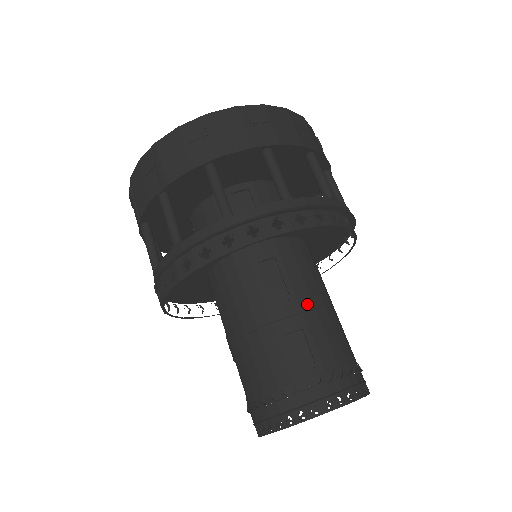
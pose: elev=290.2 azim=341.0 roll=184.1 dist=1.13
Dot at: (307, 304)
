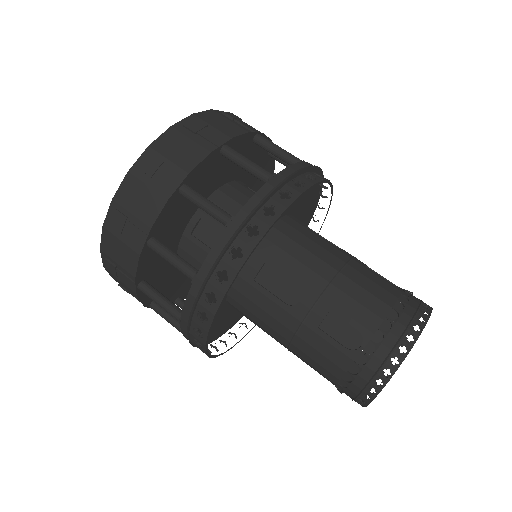
Dot at: (319, 284)
